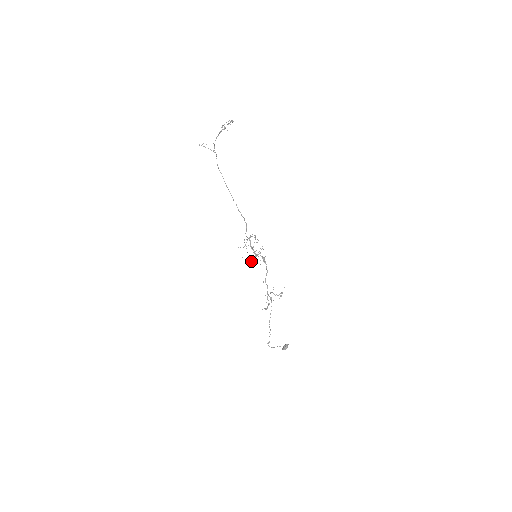
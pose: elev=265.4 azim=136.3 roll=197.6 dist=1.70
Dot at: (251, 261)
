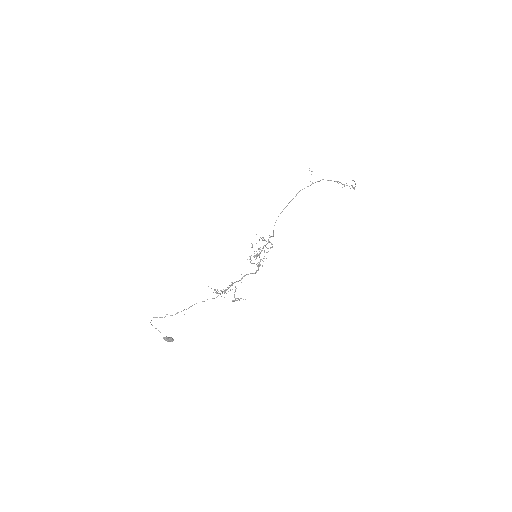
Dot at: occluded
